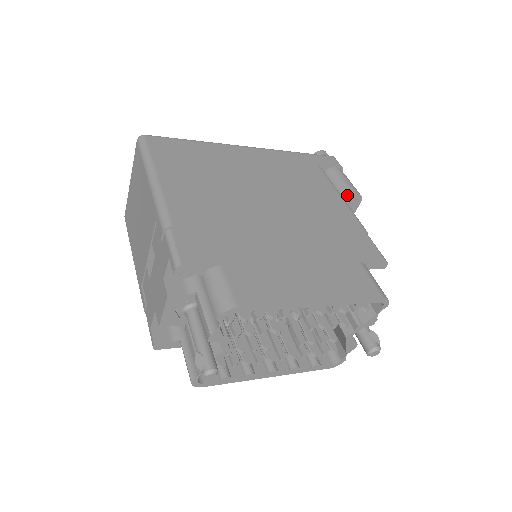
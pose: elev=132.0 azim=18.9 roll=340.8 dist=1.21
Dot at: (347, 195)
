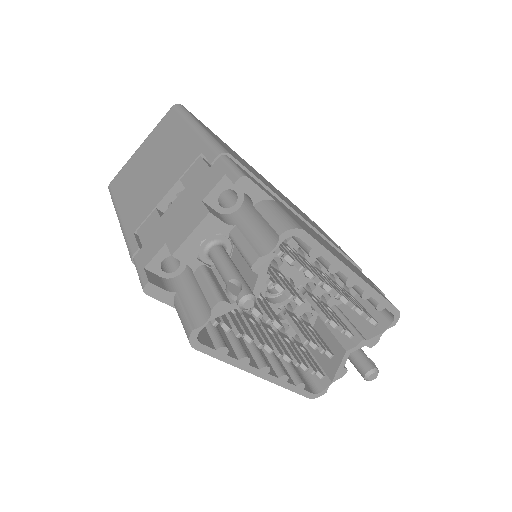
Dot at: occluded
